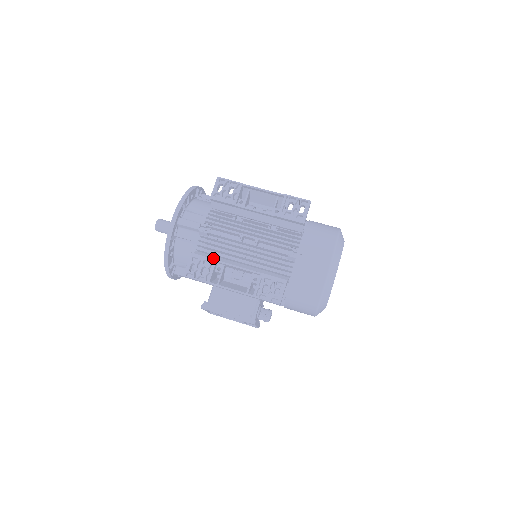
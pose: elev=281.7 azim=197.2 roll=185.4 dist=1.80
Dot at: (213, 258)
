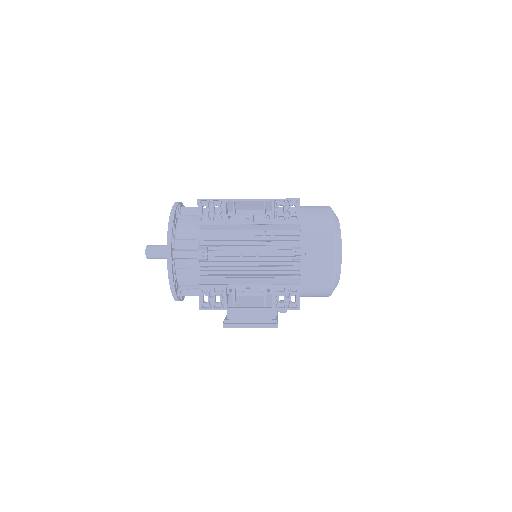
Dot at: (221, 281)
